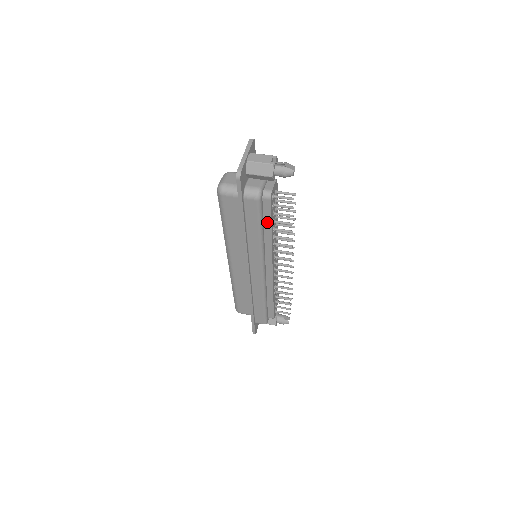
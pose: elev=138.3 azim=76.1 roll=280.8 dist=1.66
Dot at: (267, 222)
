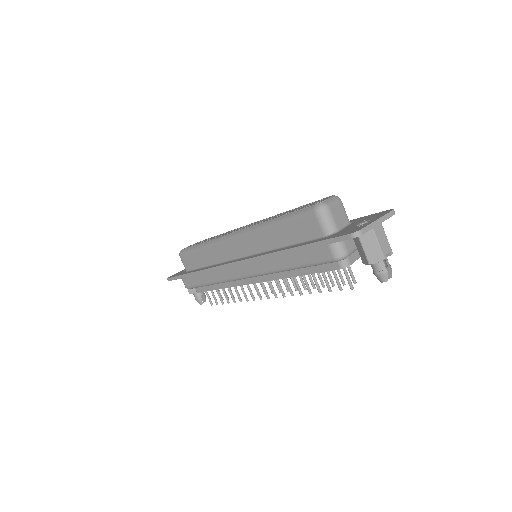
Dot at: (309, 269)
